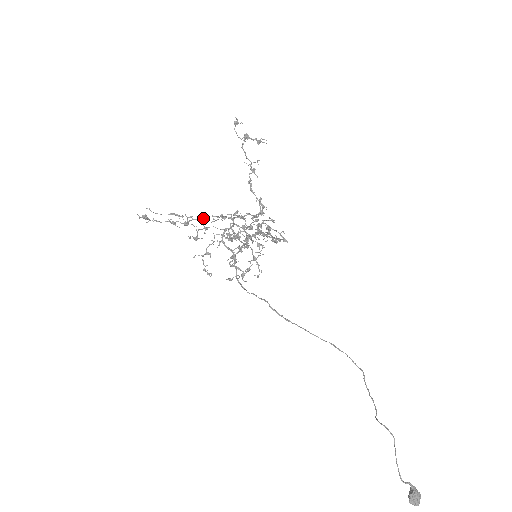
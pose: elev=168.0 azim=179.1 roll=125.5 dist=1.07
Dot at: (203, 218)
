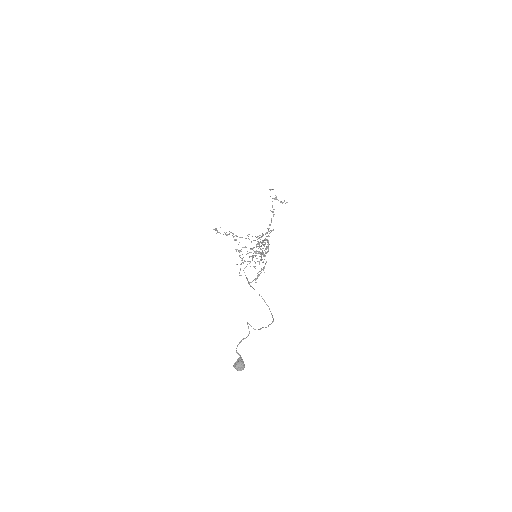
Dot at: occluded
